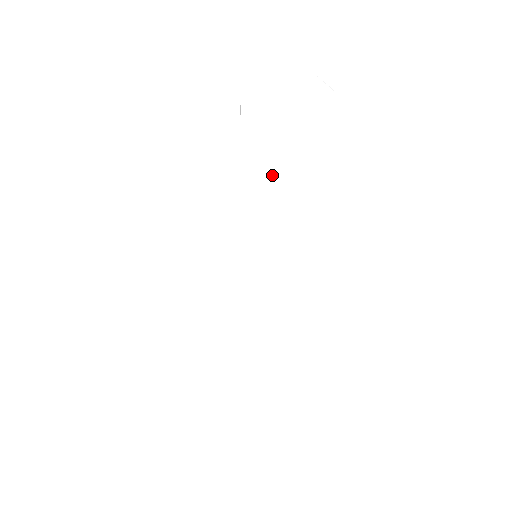
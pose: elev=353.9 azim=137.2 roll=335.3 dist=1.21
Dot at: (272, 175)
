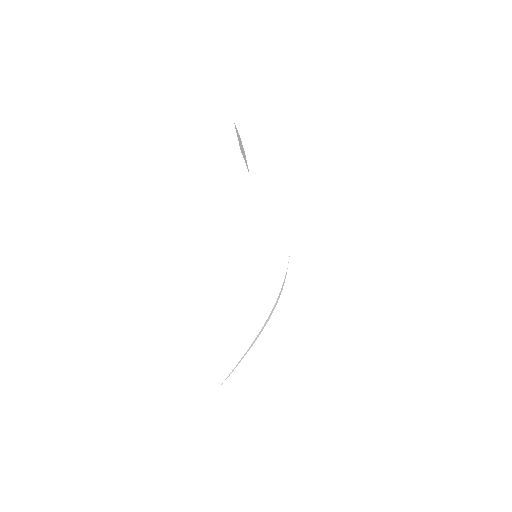
Dot at: occluded
